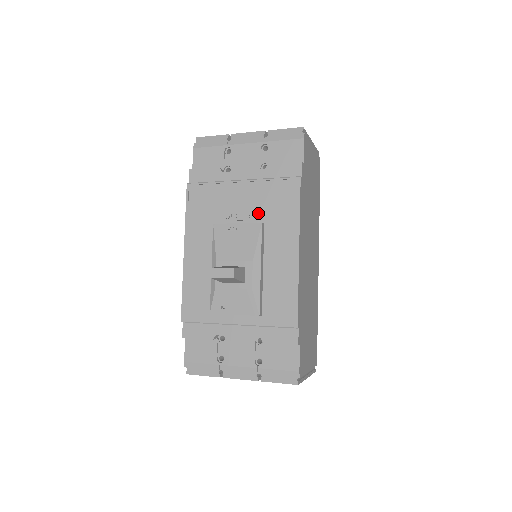
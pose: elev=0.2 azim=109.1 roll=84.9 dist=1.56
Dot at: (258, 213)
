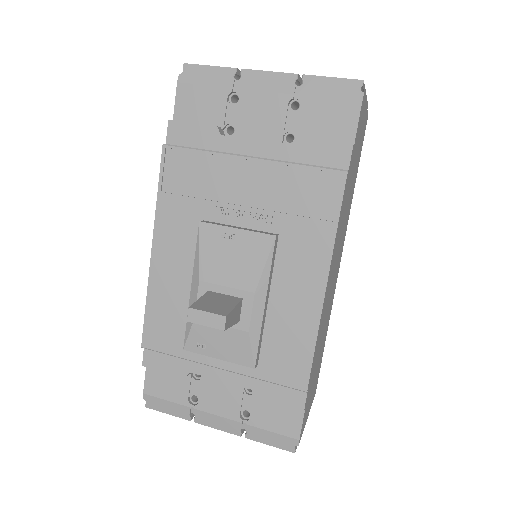
Dot at: (271, 216)
